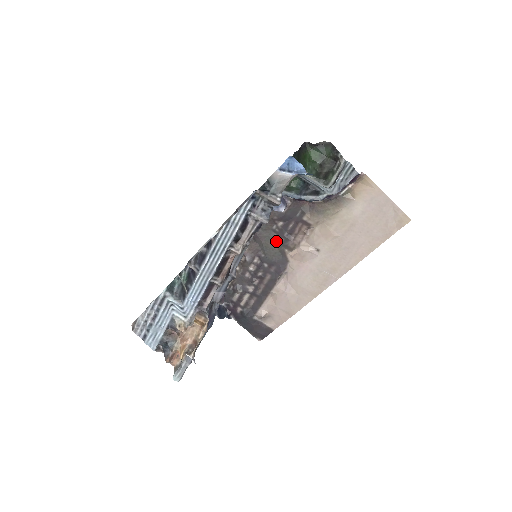
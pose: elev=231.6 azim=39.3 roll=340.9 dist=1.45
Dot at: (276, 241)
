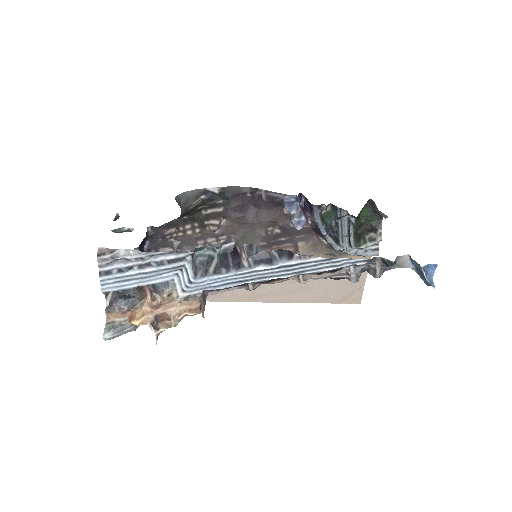
Dot at: (258, 239)
